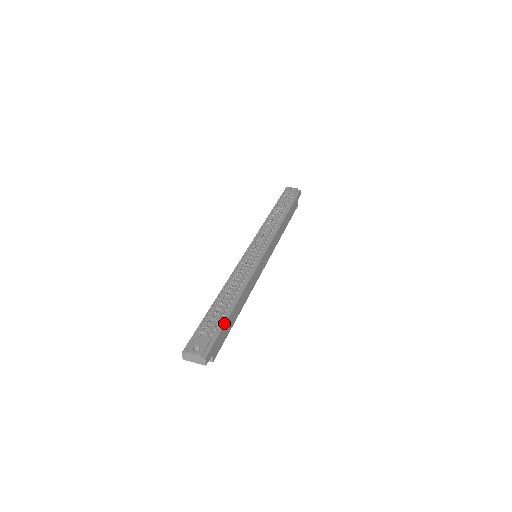
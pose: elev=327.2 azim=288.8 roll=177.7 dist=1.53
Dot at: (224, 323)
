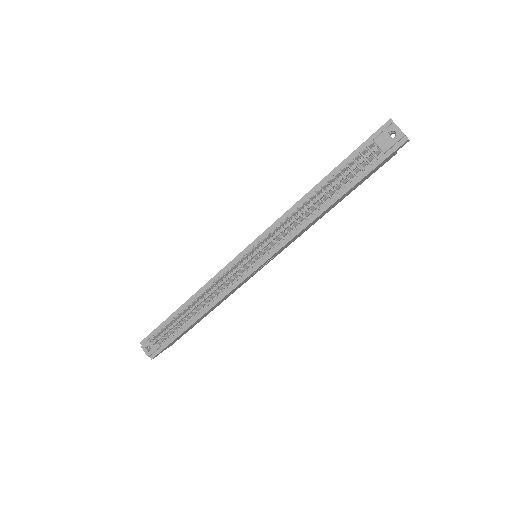
Dot at: (177, 336)
